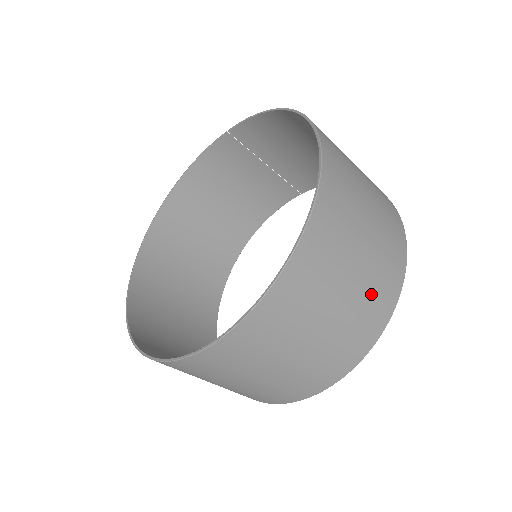
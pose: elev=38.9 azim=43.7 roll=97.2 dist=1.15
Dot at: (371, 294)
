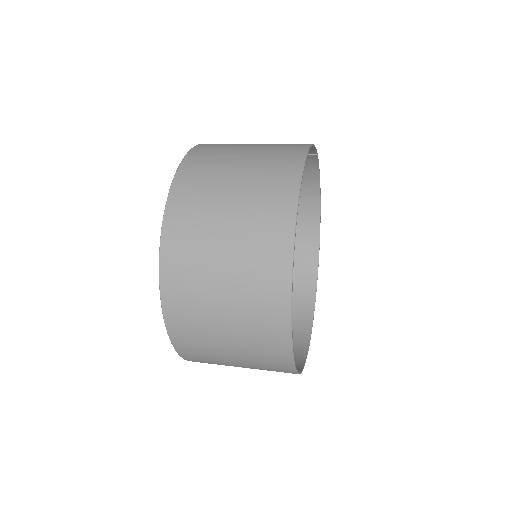
Dot at: (253, 310)
